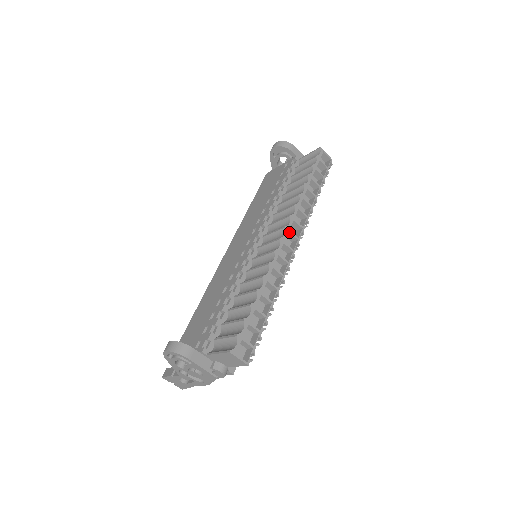
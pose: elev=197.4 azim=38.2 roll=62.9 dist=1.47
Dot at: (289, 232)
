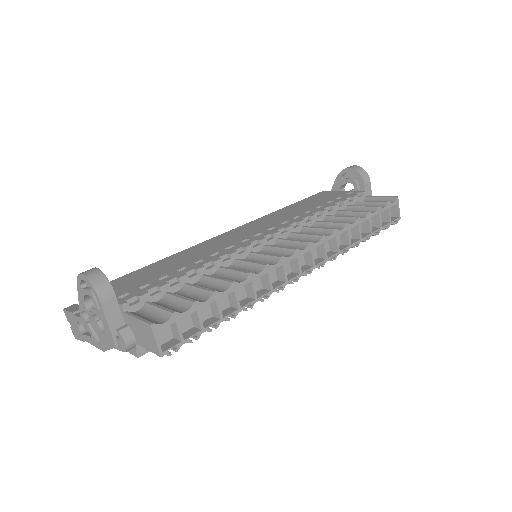
Dot at: (310, 251)
